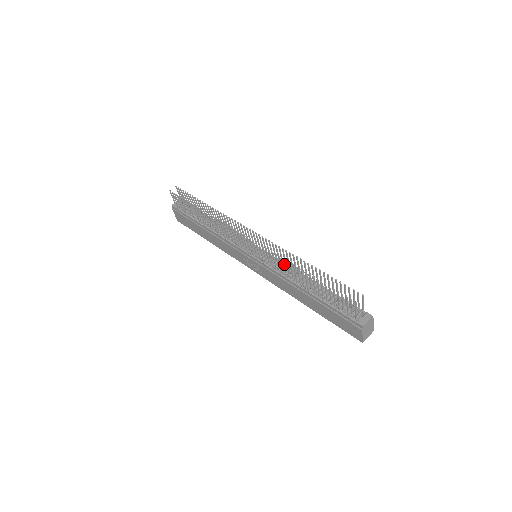
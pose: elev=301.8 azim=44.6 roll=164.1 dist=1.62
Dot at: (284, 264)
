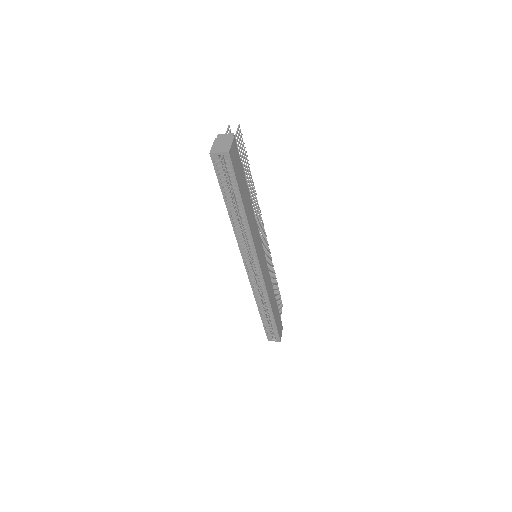
Dot at: occluded
